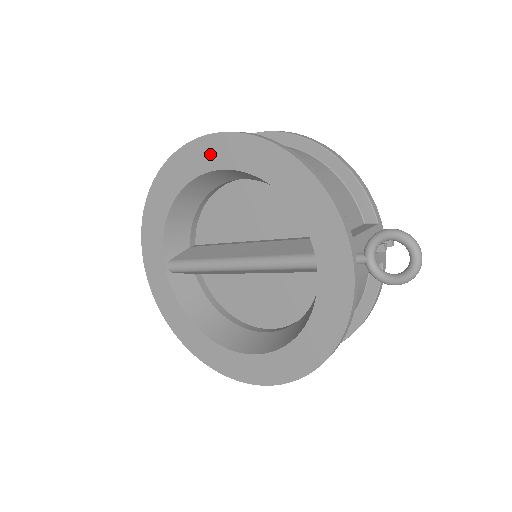
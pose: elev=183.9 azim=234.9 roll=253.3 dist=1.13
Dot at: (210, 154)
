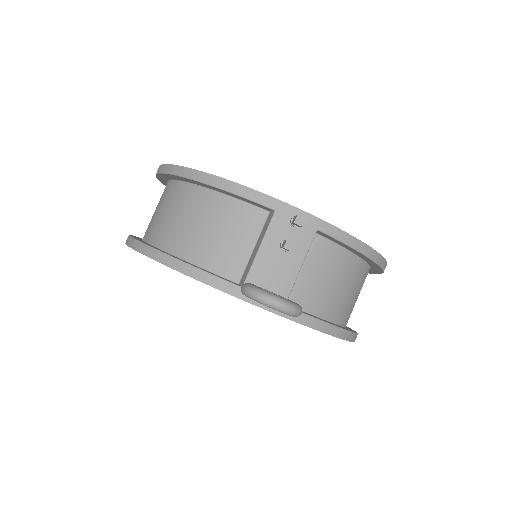
Dot at: occluded
